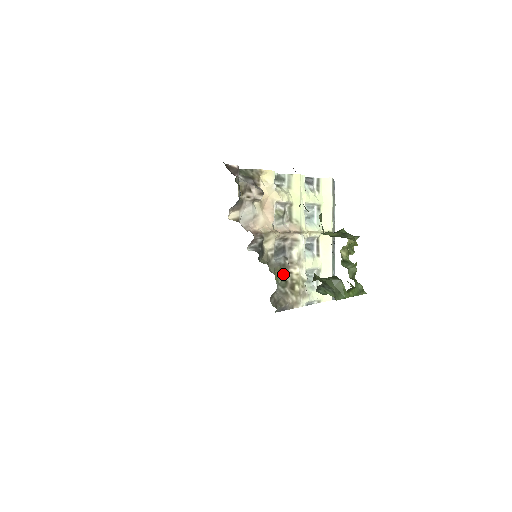
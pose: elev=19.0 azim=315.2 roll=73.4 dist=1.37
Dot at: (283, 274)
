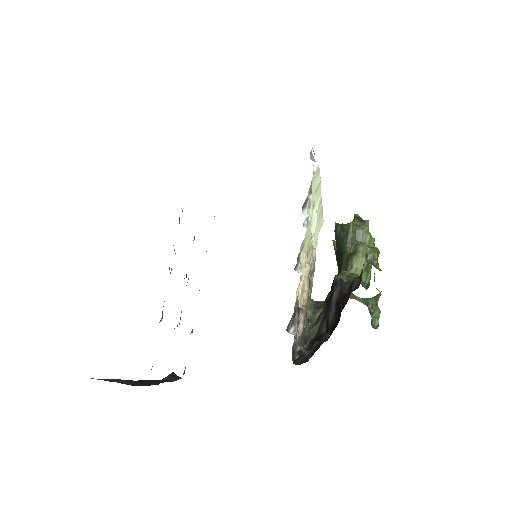
Dot at: occluded
